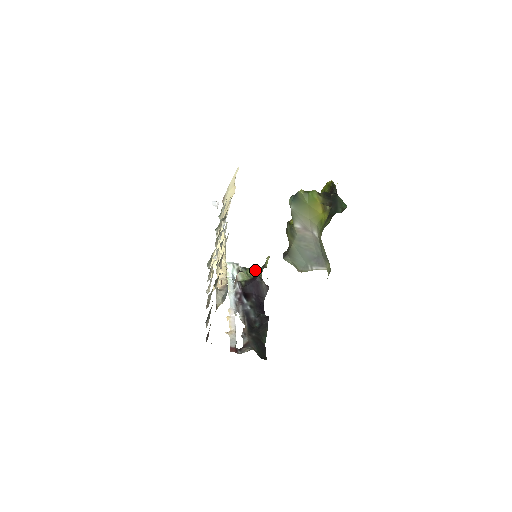
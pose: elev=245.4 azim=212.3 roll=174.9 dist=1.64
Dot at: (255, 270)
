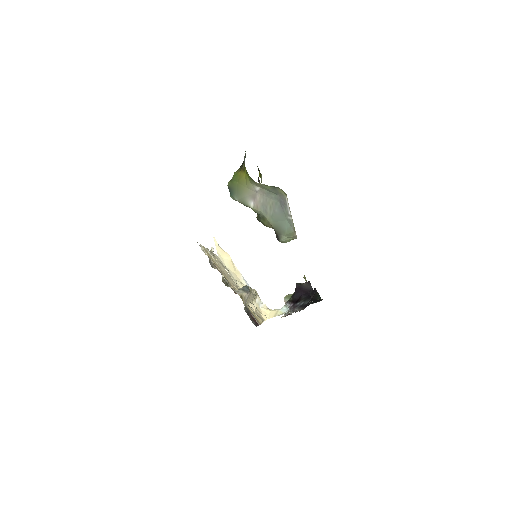
Dot at: occluded
